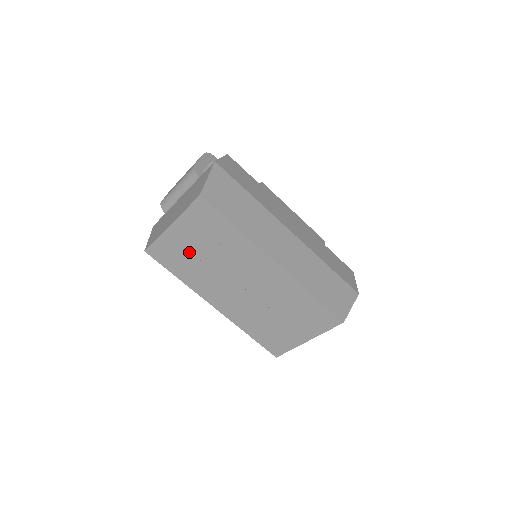
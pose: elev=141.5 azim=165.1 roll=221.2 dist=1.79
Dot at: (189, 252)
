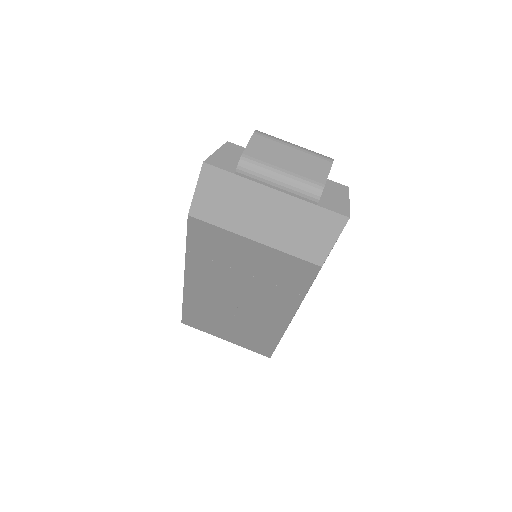
Dot at: (234, 258)
